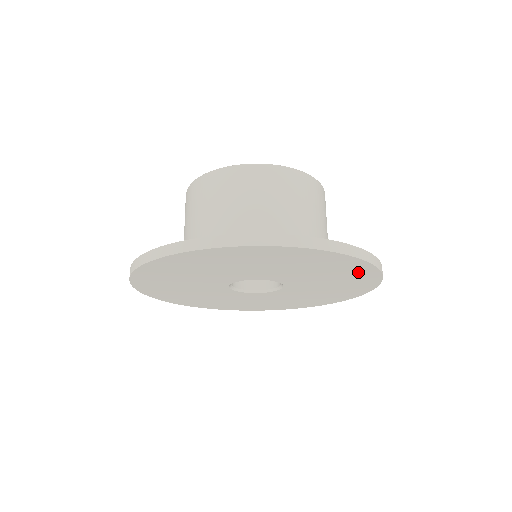
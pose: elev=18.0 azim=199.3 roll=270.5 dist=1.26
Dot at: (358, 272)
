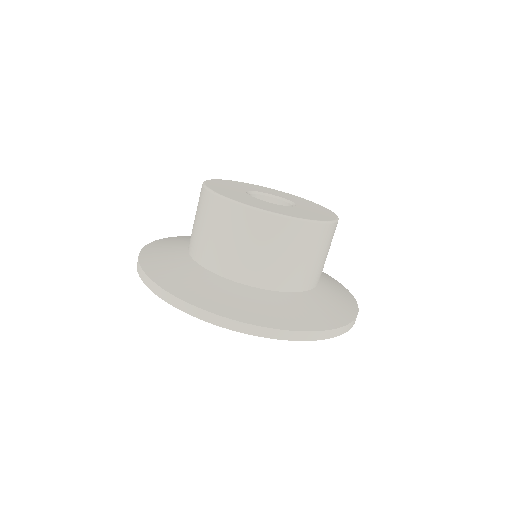
Dot at: occluded
